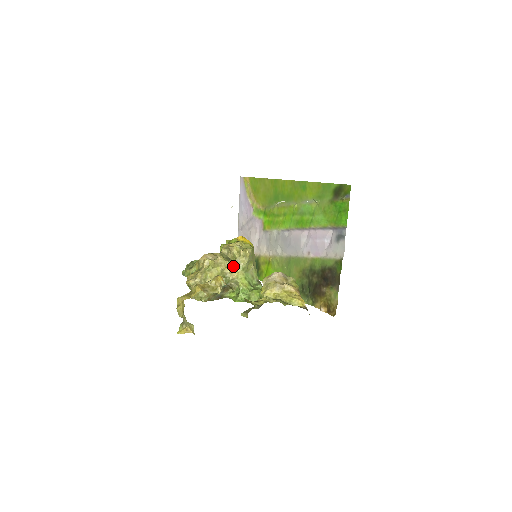
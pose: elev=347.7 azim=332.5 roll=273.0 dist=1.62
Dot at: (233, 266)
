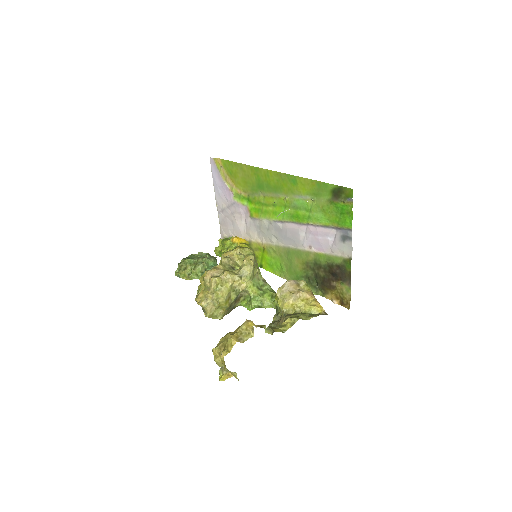
Dot at: (240, 278)
